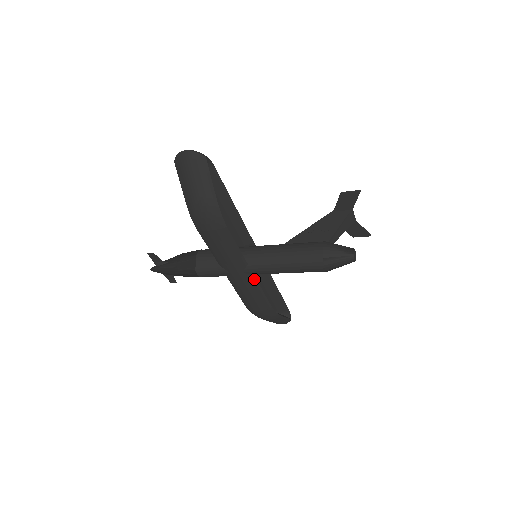
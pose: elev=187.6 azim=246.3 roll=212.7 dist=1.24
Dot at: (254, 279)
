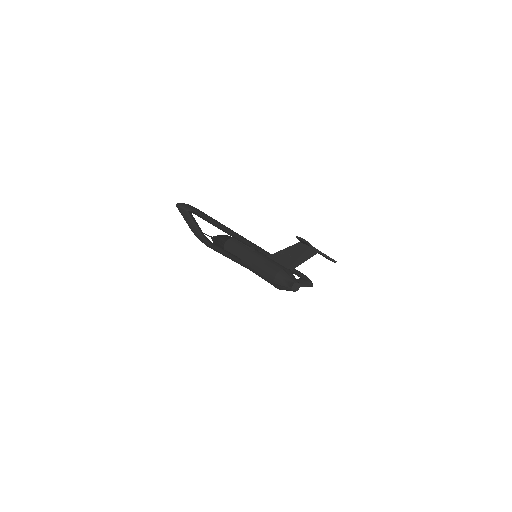
Dot at: occluded
